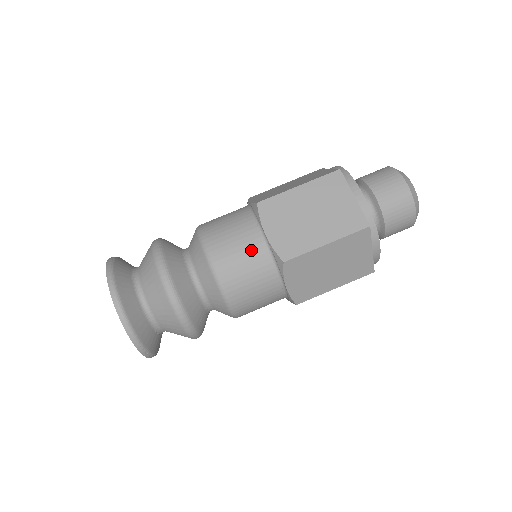
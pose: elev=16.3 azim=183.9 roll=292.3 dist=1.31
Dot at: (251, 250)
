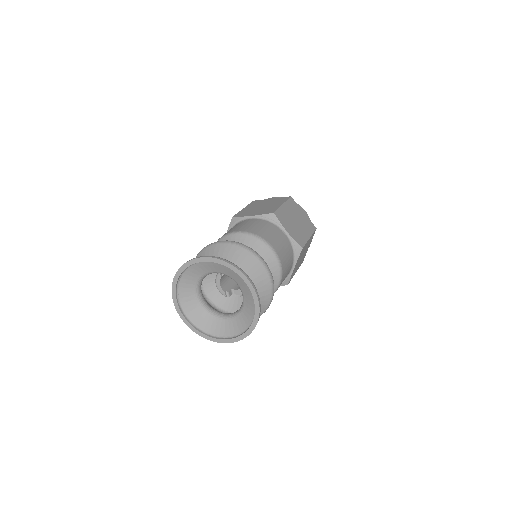
Dot at: (253, 222)
